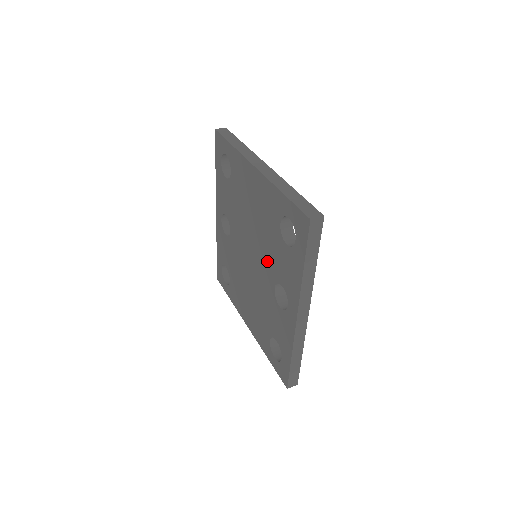
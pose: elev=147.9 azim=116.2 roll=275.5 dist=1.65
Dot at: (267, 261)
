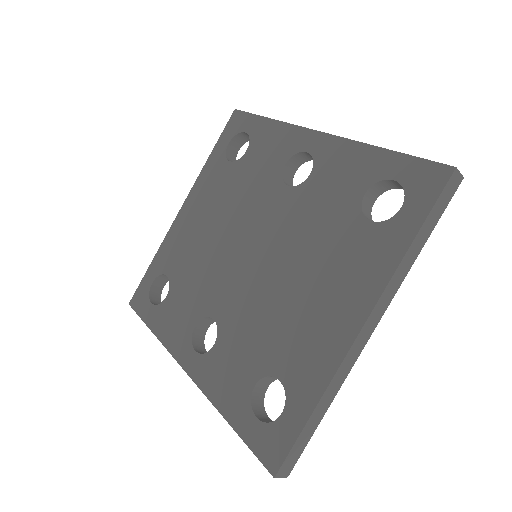
Dot at: (257, 200)
